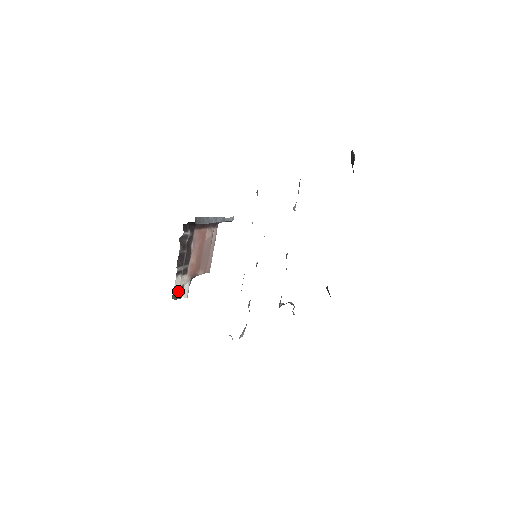
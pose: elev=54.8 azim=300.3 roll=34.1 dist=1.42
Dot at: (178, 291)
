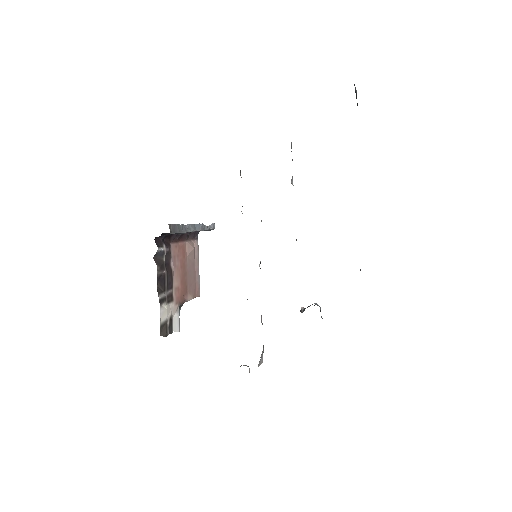
Dot at: (166, 325)
